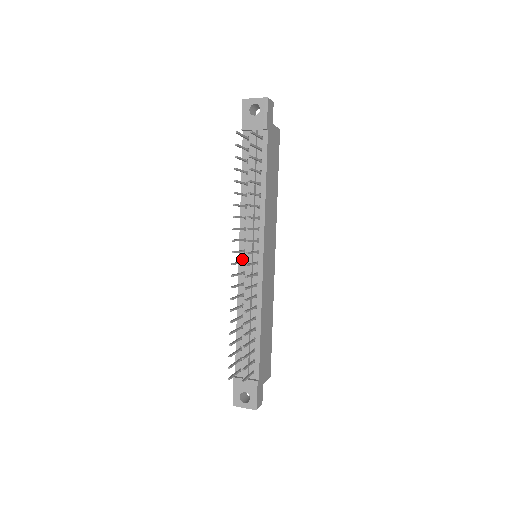
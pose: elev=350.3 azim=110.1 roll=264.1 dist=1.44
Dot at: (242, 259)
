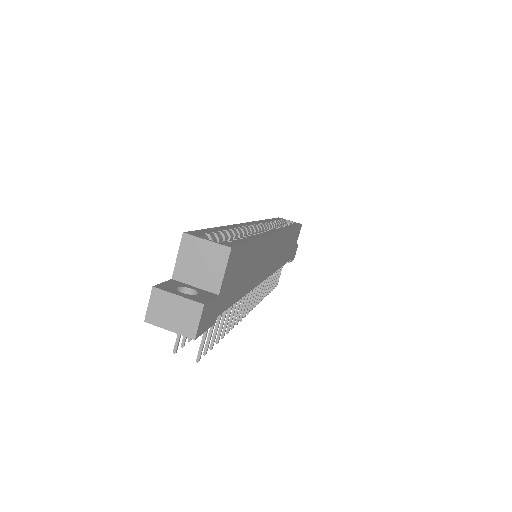
Dot at: occluded
